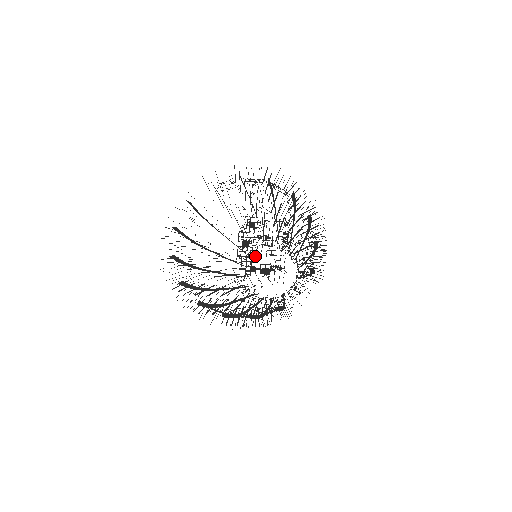
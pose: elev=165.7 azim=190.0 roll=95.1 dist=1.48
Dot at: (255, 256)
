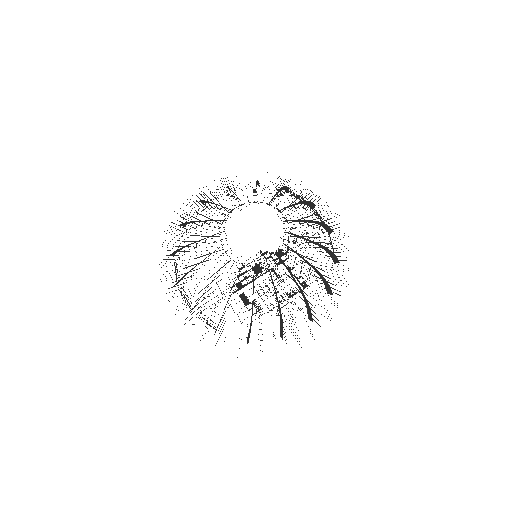
Dot at: occluded
